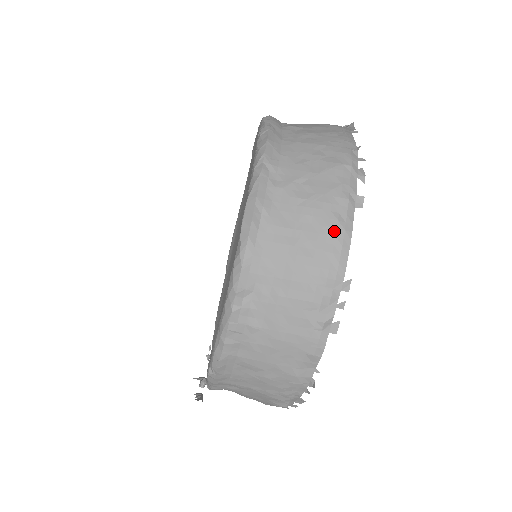
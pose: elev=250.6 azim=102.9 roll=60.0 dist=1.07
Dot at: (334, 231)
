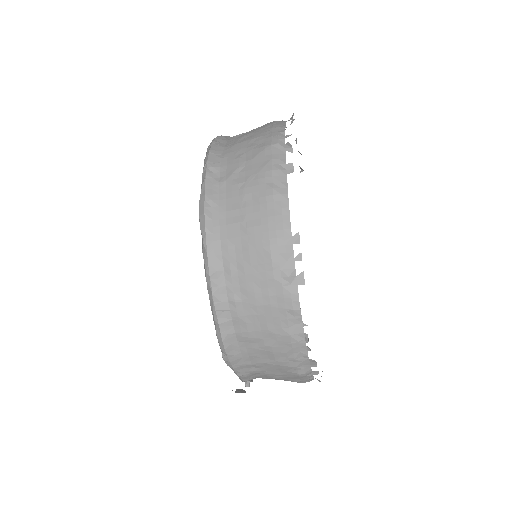
Dot at: (271, 198)
